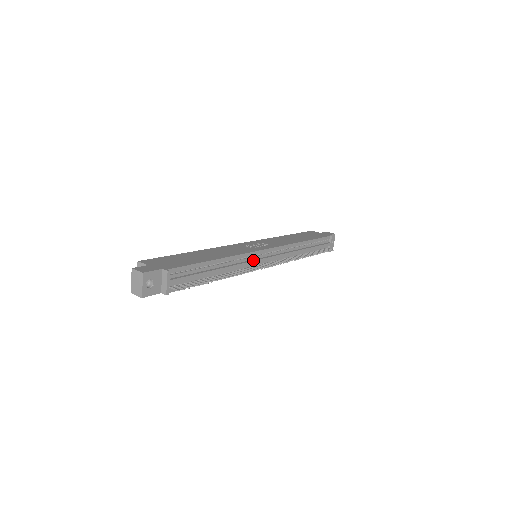
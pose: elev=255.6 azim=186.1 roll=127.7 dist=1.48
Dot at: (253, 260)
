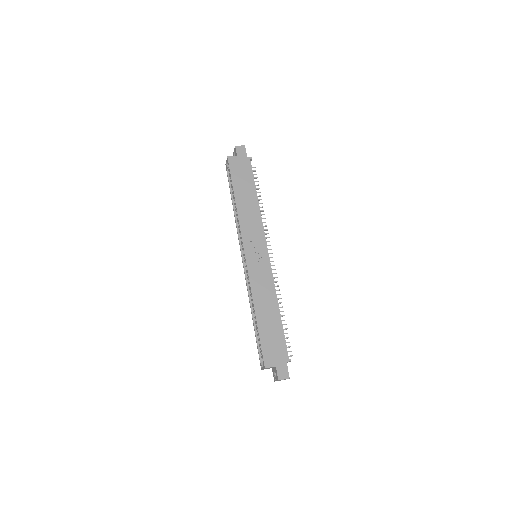
Dot at: (272, 273)
